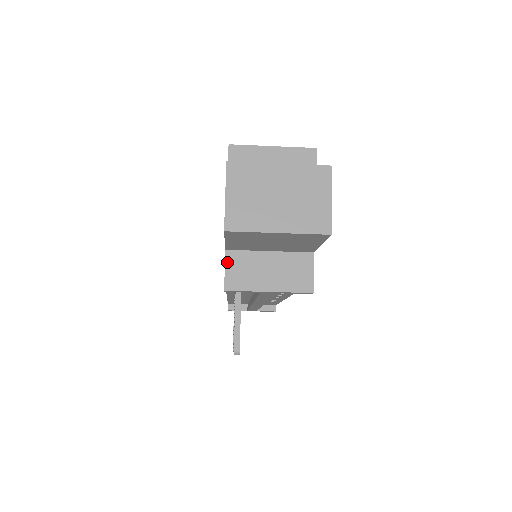
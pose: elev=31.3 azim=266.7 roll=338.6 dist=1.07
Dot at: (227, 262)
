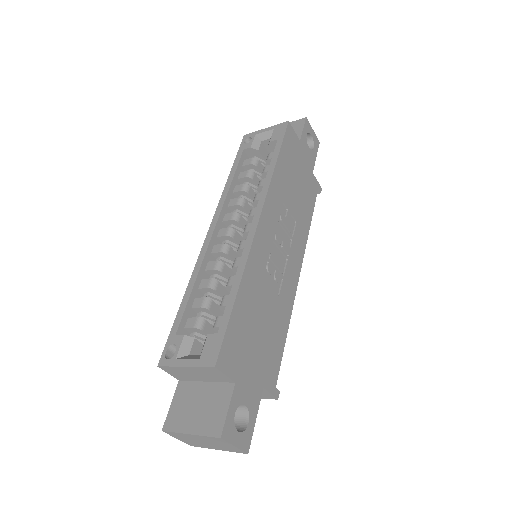
Dot at: occluded
